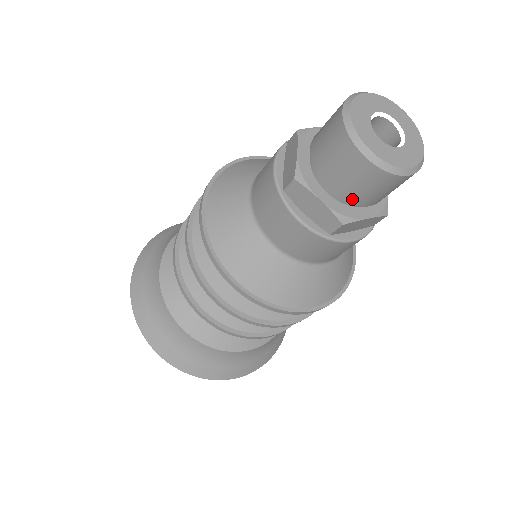
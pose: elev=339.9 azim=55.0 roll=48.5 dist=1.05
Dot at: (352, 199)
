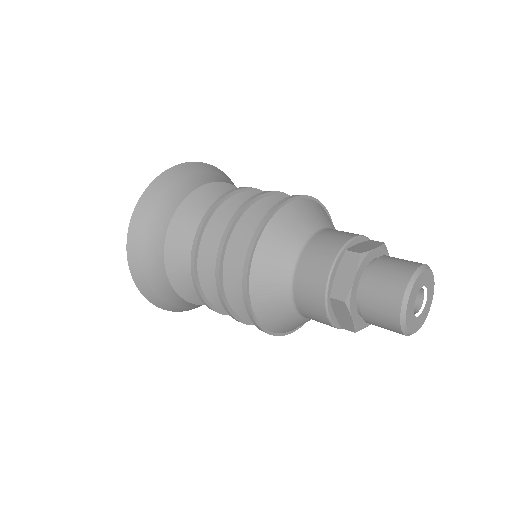
Dot at: occluded
